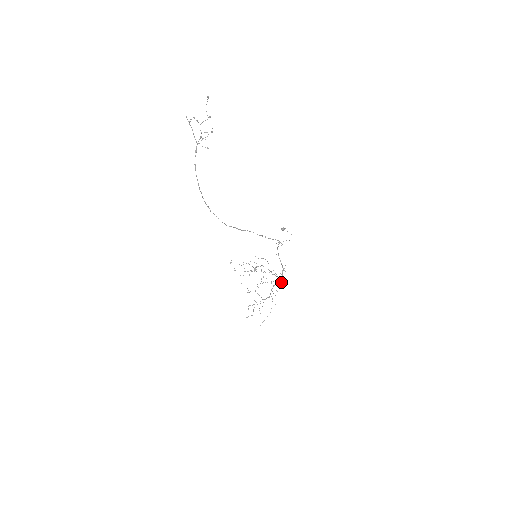
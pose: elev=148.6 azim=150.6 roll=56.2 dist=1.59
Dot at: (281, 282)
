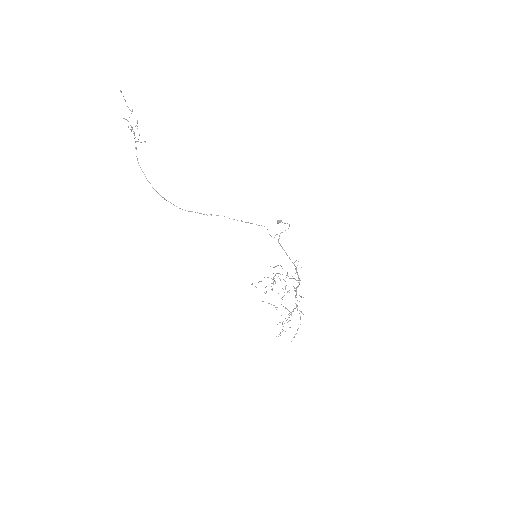
Dot at: occluded
